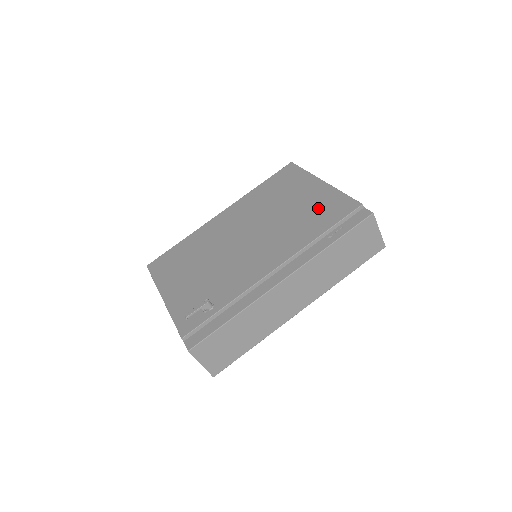
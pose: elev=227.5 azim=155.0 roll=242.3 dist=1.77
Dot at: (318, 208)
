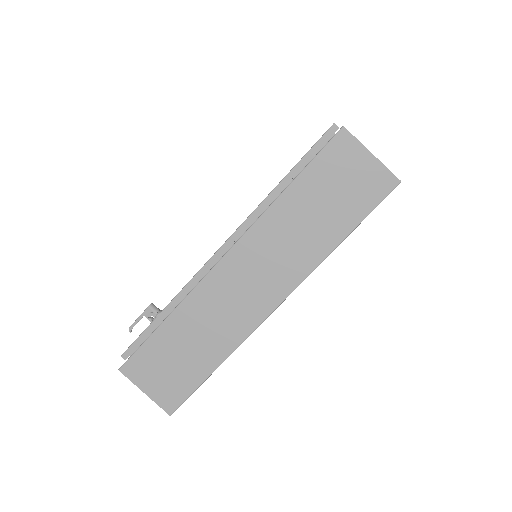
Dot at: occluded
